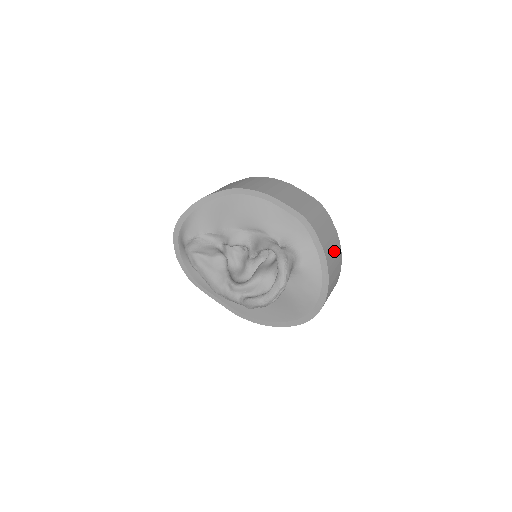
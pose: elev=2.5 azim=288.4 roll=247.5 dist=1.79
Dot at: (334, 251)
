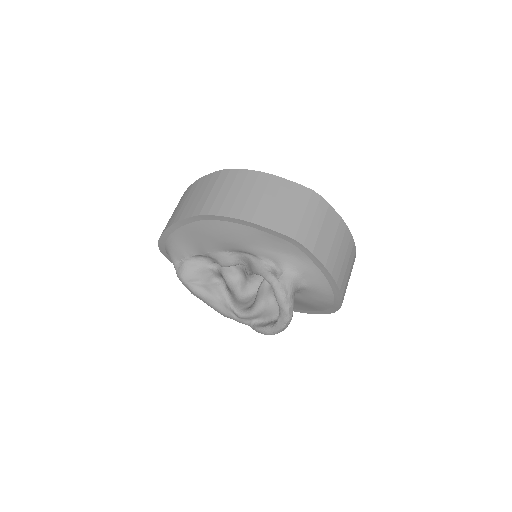
Dot at: (341, 250)
